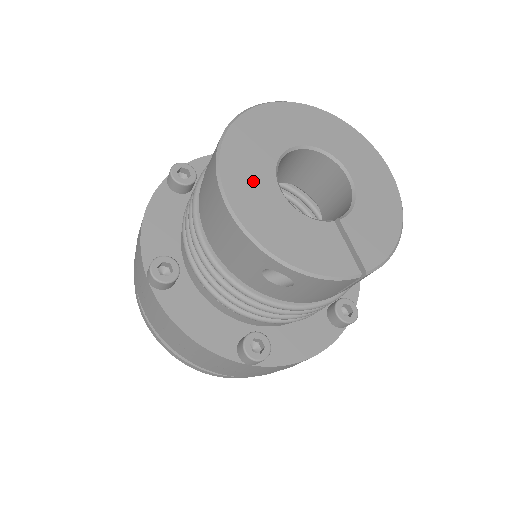
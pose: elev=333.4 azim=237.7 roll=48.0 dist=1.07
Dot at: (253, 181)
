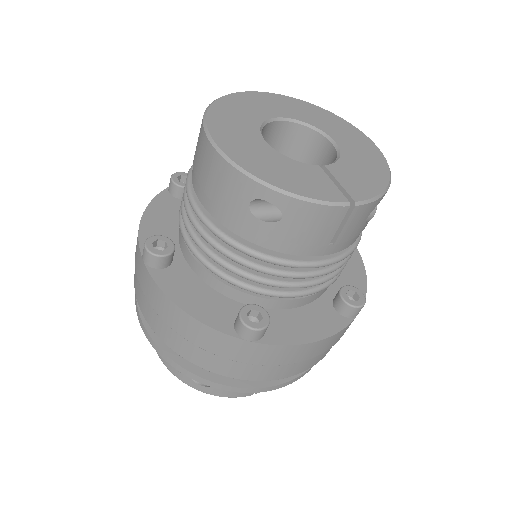
Dot at: (238, 131)
